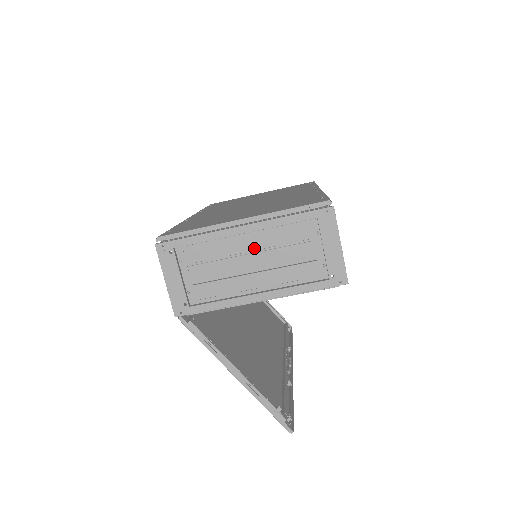
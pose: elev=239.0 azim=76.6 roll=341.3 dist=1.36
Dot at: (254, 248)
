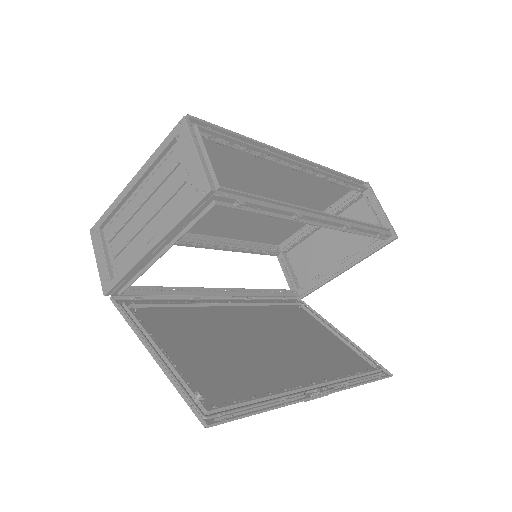
Dot at: (145, 199)
